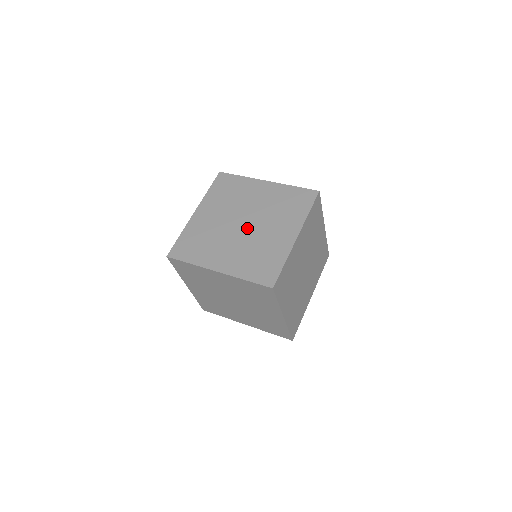
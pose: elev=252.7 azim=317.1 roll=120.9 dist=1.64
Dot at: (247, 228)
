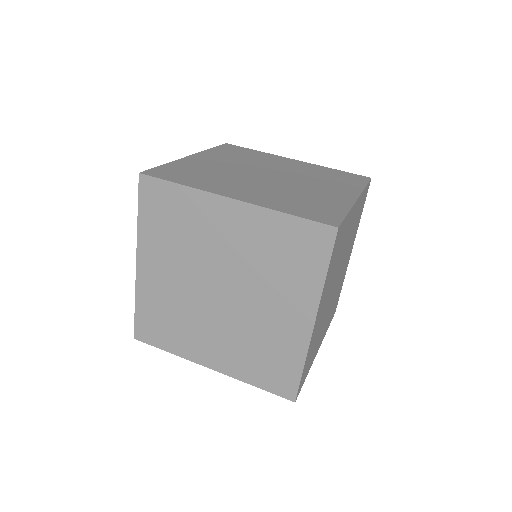
Dot at: (276, 179)
